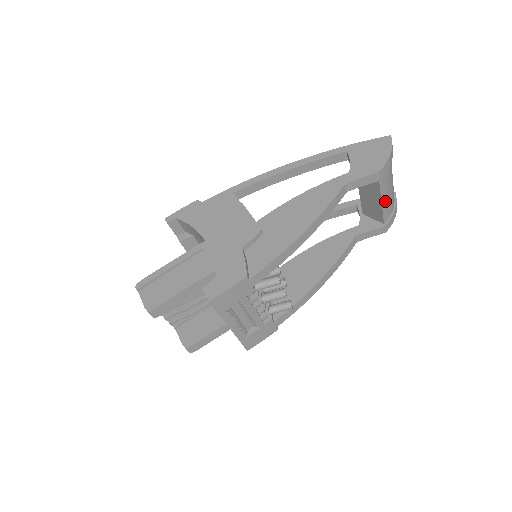
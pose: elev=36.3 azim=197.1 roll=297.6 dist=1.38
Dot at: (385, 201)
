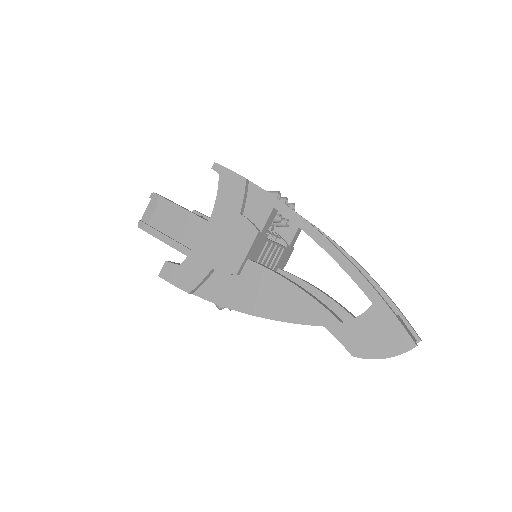
Dot at: occluded
